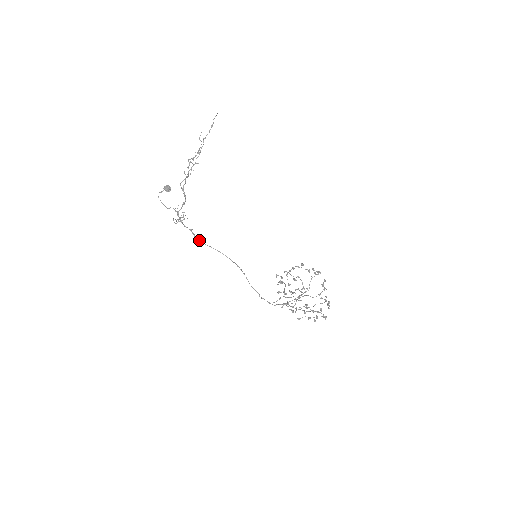
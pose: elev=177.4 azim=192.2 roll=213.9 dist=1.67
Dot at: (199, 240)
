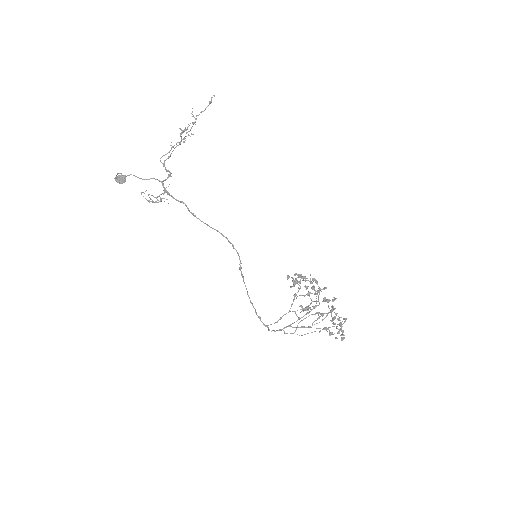
Dot at: (195, 215)
